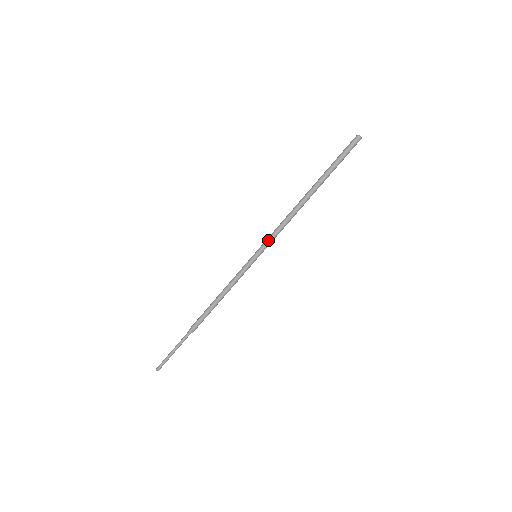
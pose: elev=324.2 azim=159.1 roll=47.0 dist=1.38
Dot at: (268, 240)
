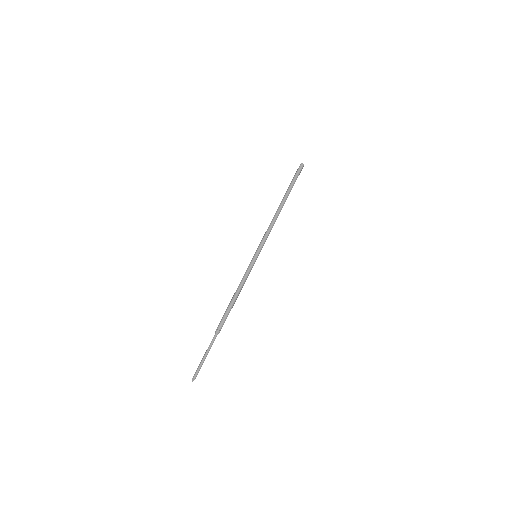
Dot at: (262, 241)
